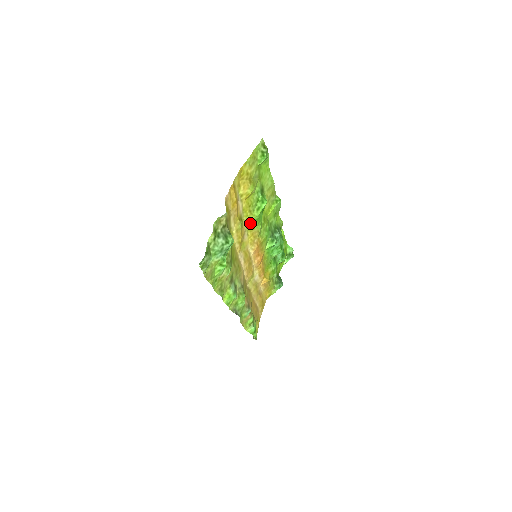
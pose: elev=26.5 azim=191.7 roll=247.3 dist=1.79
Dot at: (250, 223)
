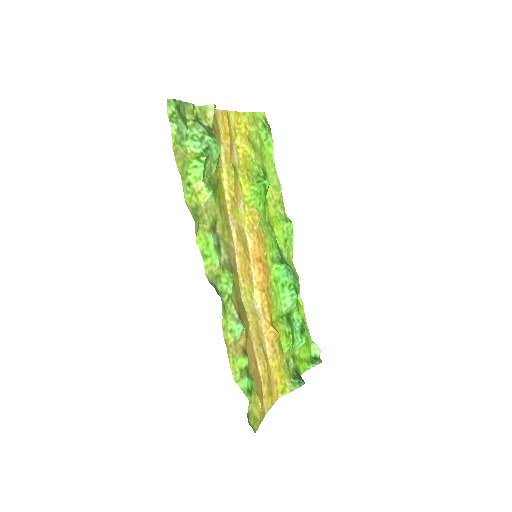
Dot at: (248, 194)
